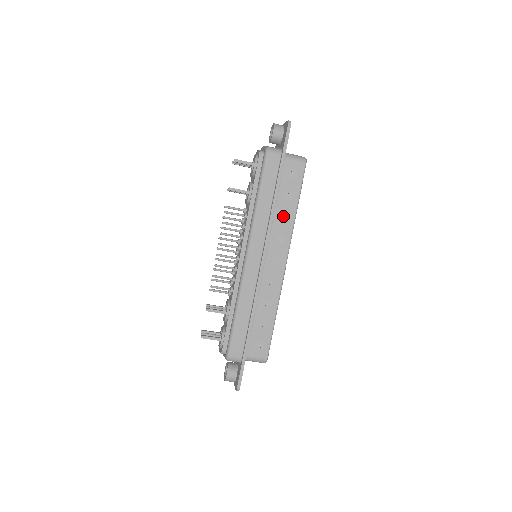
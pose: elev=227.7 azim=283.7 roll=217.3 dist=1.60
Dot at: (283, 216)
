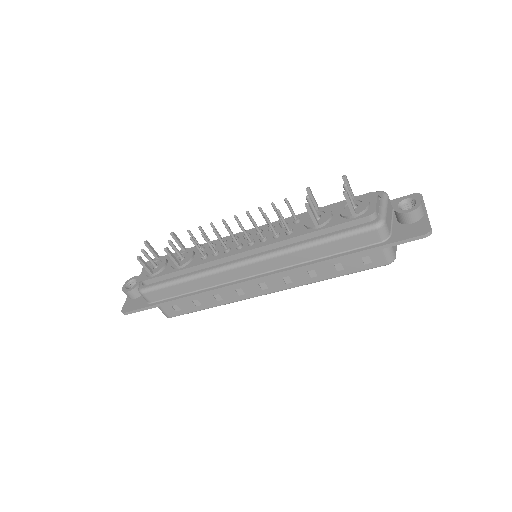
Dot at: (314, 271)
